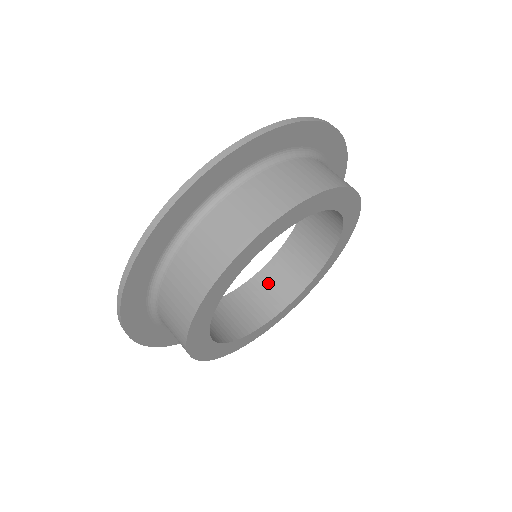
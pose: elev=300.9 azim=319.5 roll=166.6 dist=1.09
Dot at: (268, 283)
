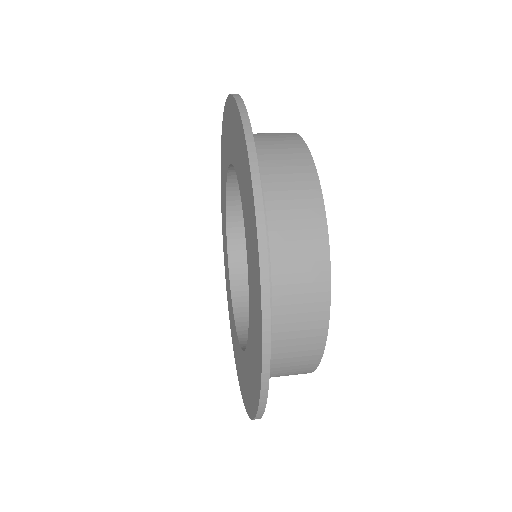
Dot at: occluded
